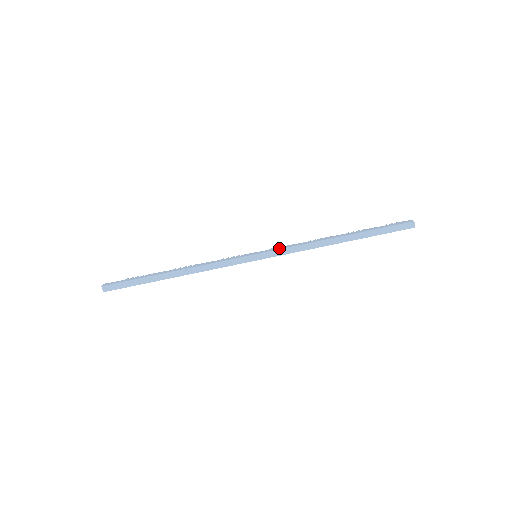
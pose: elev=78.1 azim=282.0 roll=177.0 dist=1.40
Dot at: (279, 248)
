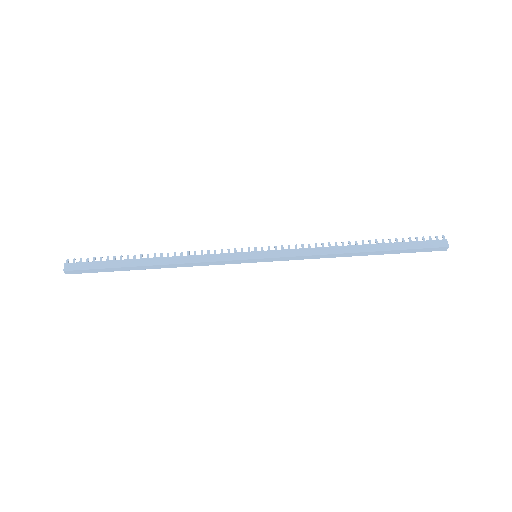
Dot at: (285, 254)
